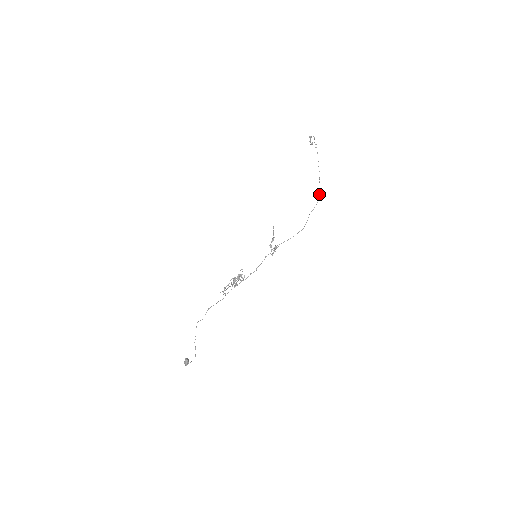
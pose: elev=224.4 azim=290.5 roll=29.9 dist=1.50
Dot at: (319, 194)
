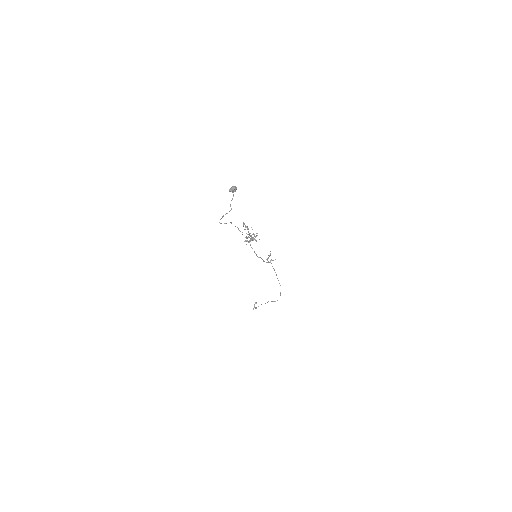
Dot at: occluded
